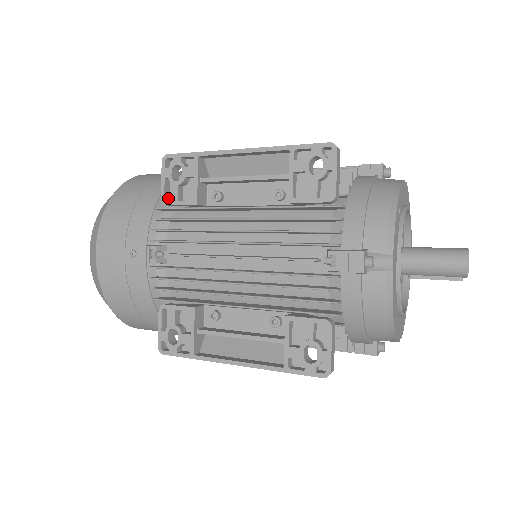
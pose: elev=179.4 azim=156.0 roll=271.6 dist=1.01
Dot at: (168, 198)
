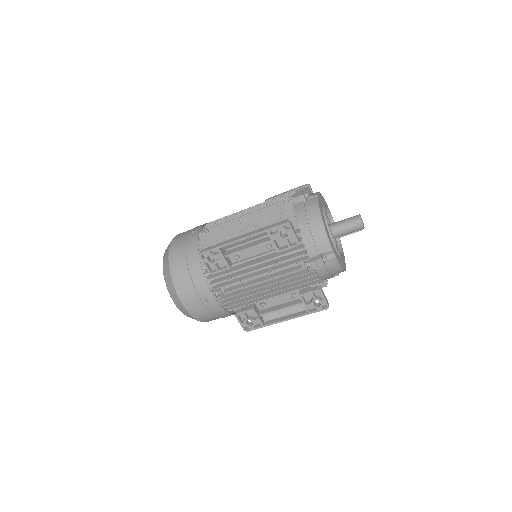
Dot at: (211, 269)
